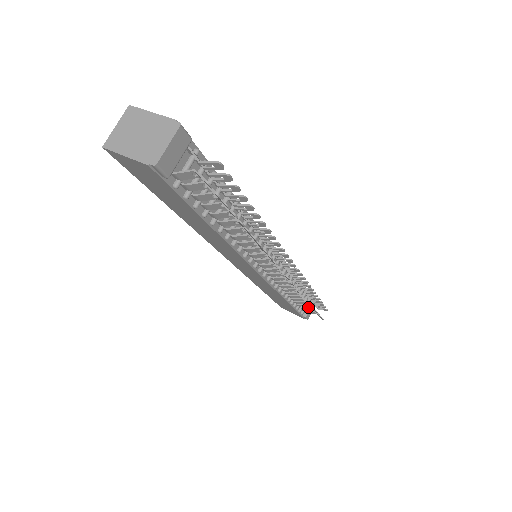
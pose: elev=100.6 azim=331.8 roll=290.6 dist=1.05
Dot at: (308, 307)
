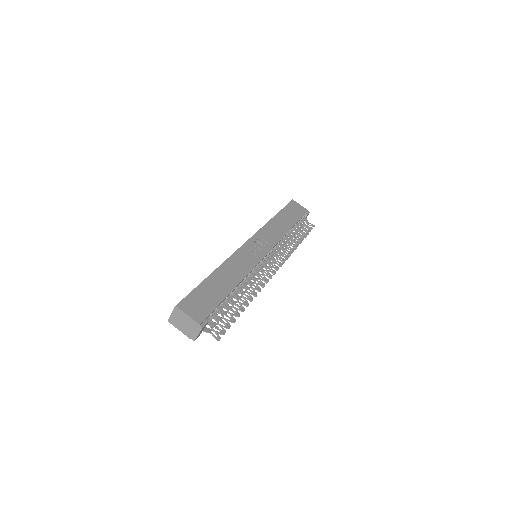
Dot at: occluded
